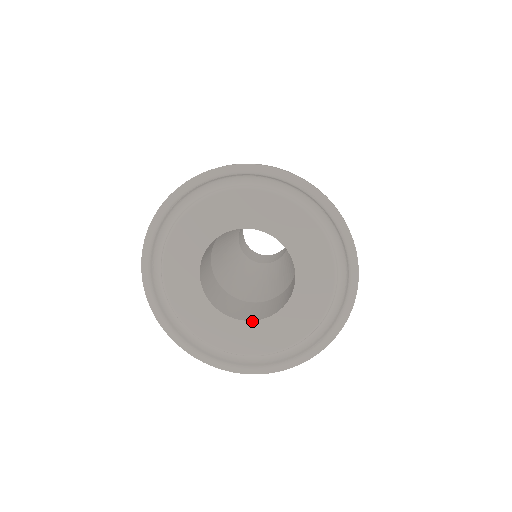
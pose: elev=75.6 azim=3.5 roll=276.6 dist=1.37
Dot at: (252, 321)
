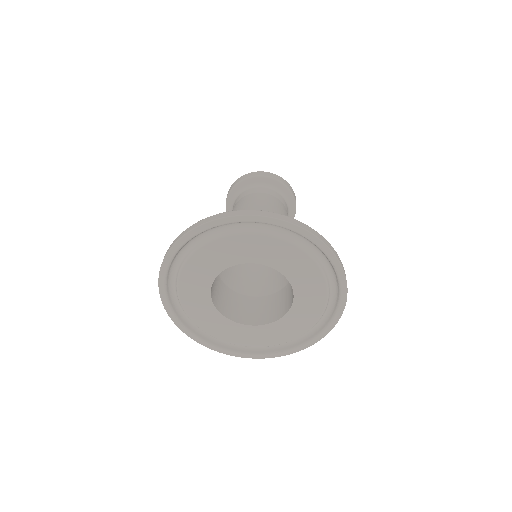
Dot at: (238, 323)
